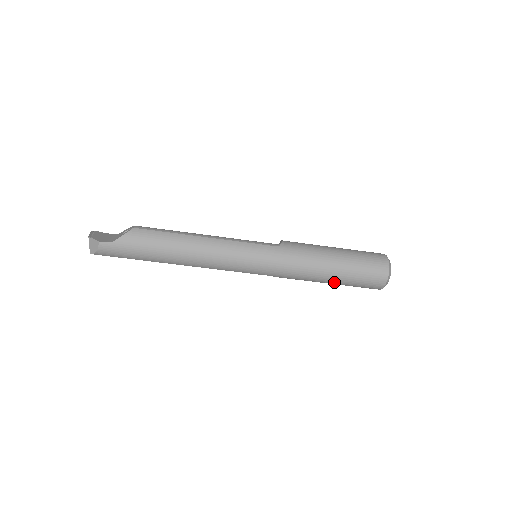
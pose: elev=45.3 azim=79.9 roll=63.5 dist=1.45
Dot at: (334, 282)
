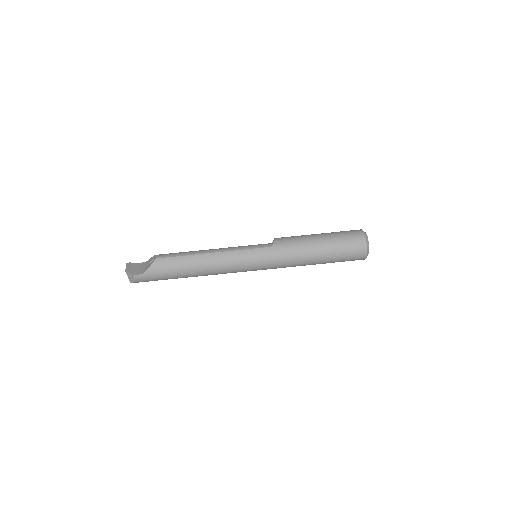
Dot at: (323, 263)
